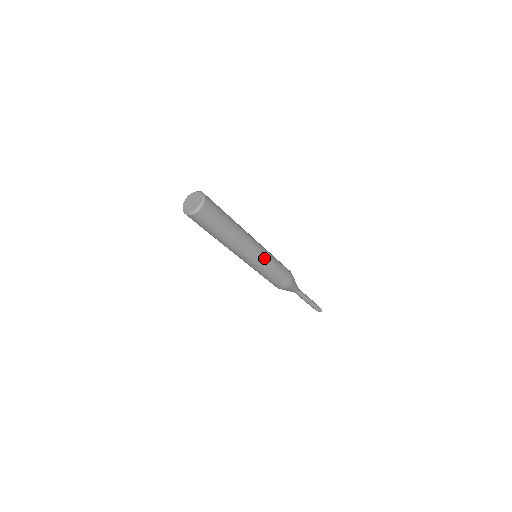
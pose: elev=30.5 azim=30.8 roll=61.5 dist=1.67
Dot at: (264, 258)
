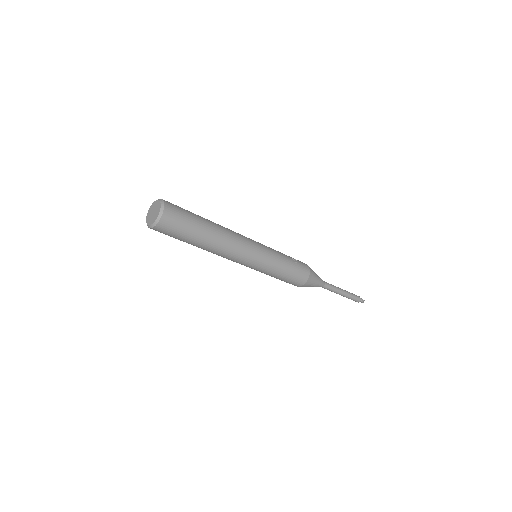
Dot at: (263, 258)
